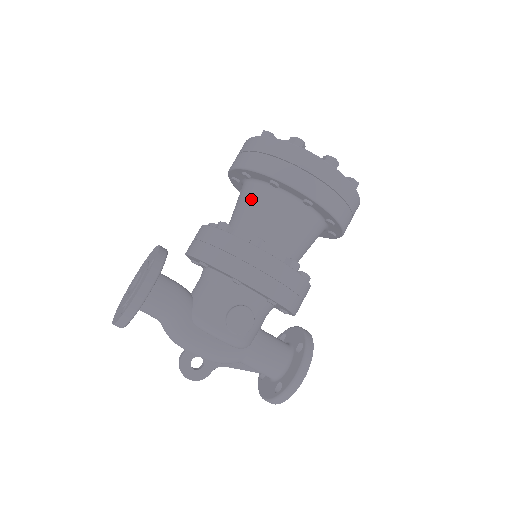
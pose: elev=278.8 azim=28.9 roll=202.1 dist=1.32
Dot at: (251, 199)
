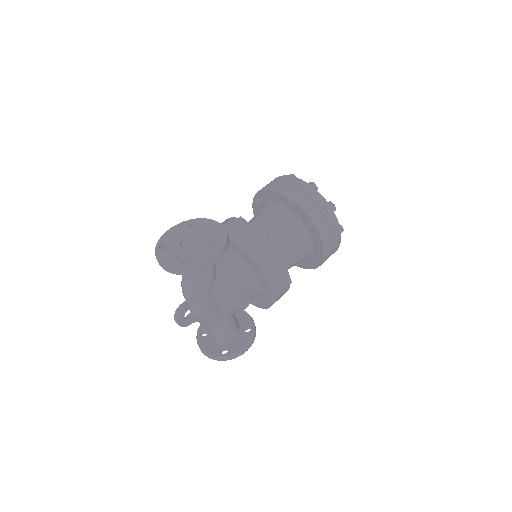
Dot at: (285, 223)
